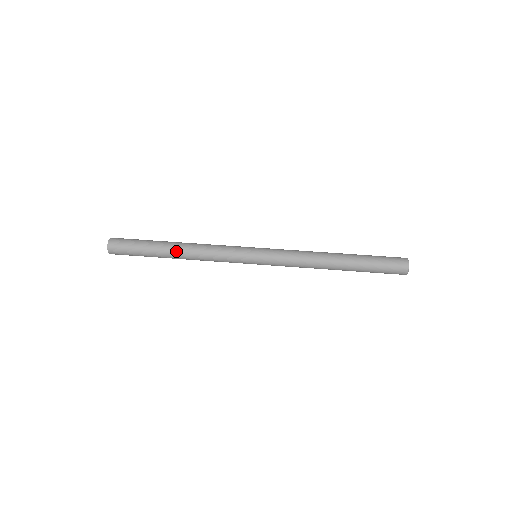
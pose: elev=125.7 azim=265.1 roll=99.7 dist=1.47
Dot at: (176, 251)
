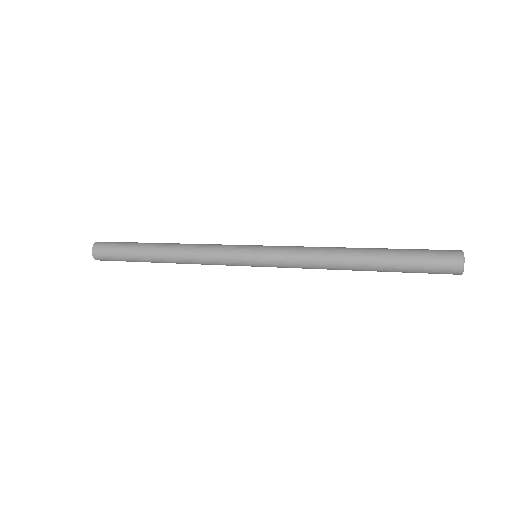
Dot at: (168, 243)
